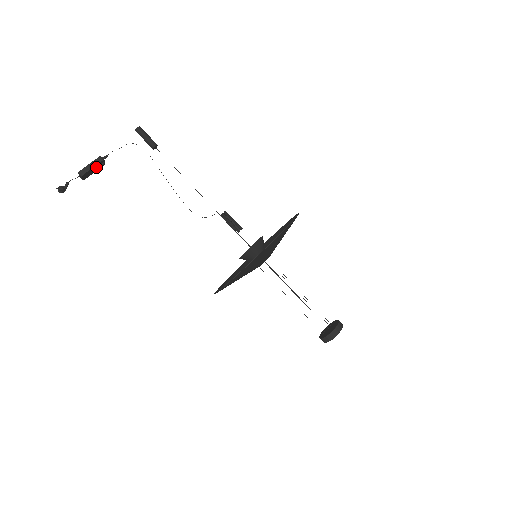
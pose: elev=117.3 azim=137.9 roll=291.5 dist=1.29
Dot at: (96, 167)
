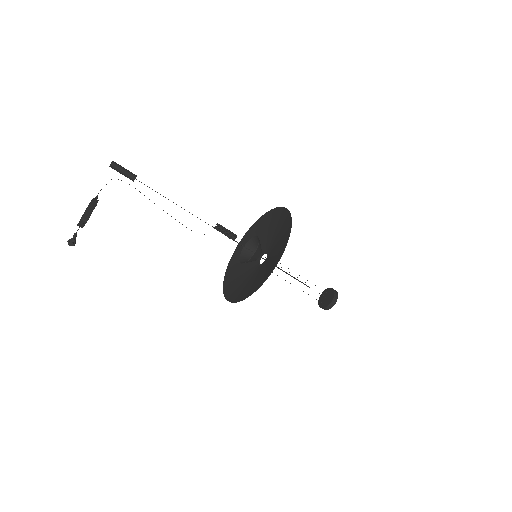
Dot at: (92, 210)
